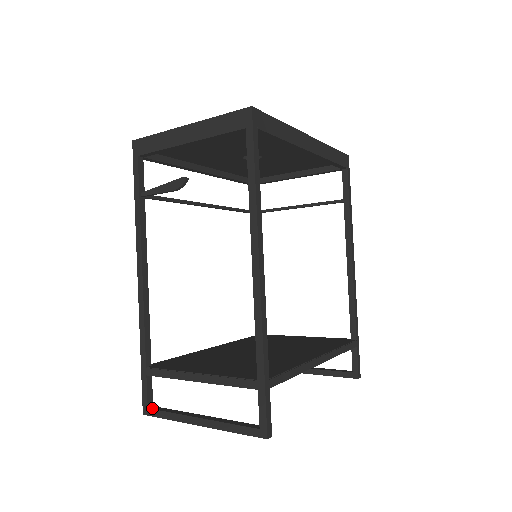
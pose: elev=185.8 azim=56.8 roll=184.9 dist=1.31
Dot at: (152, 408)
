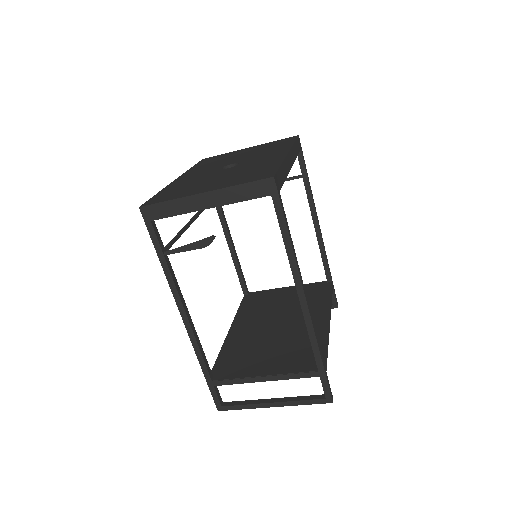
Dot at: (225, 405)
